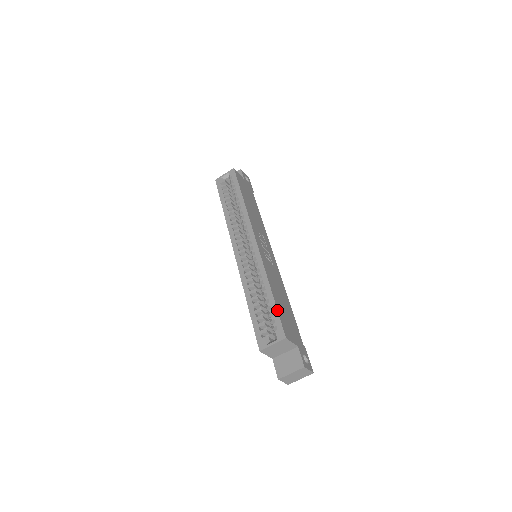
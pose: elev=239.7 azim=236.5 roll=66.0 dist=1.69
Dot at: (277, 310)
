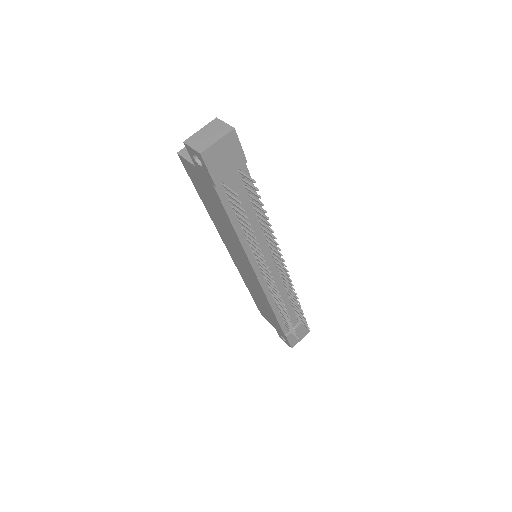
Dot at: occluded
